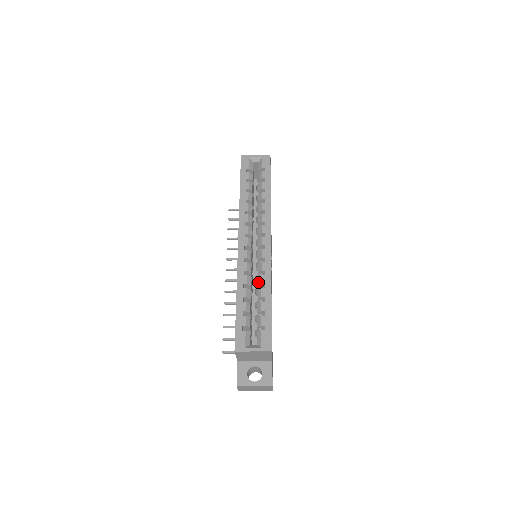
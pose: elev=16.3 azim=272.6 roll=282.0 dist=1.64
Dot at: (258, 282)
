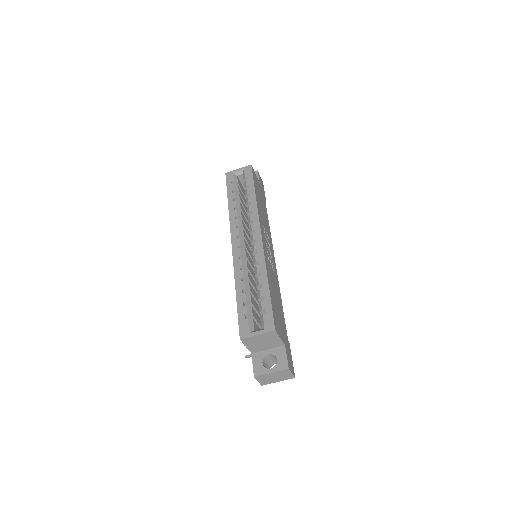
Dot at: (255, 273)
